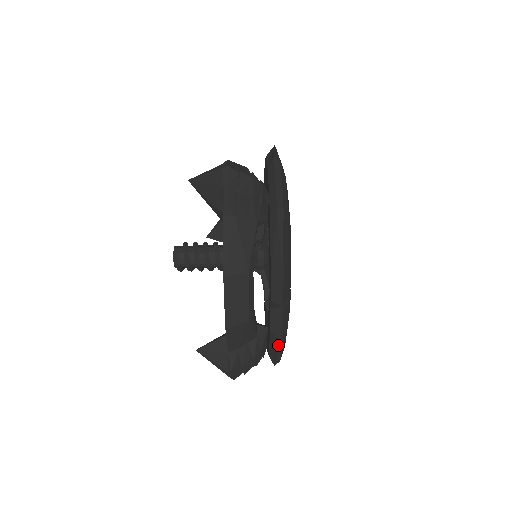
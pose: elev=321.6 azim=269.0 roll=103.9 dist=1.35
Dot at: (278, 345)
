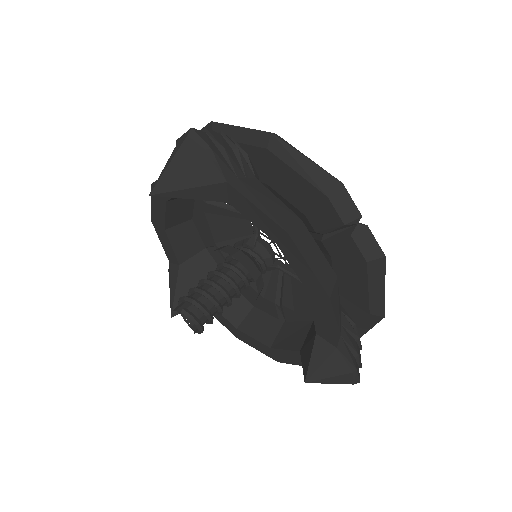
Dot at: (383, 273)
